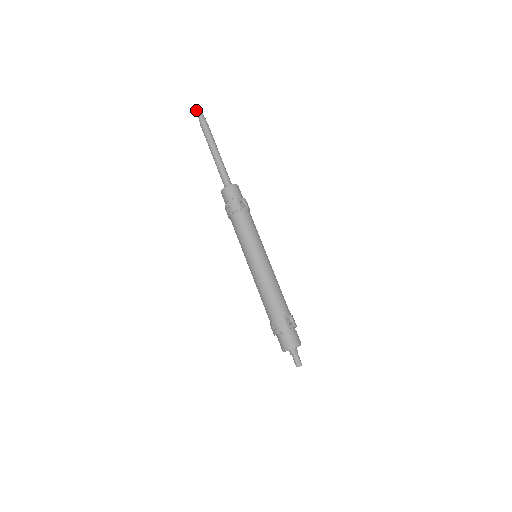
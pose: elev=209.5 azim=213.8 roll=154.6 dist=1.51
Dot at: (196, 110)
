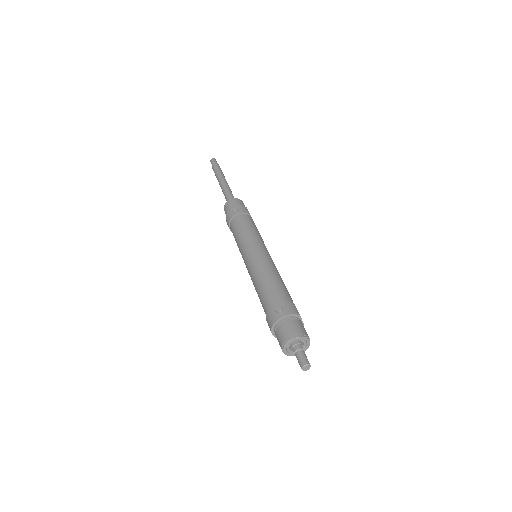
Dot at: (212, 158)
